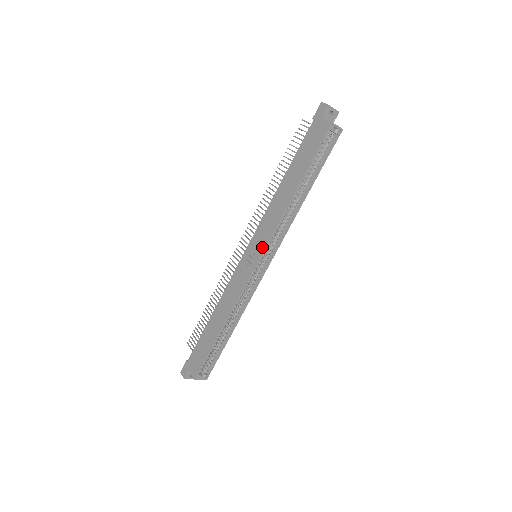
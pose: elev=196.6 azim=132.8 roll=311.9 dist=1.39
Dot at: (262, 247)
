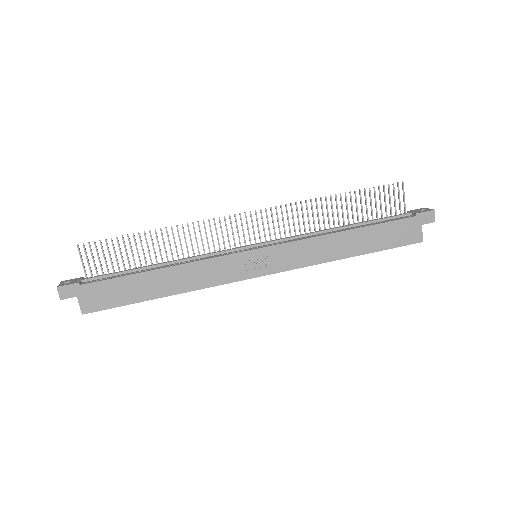
Dot at: (278, 269)
